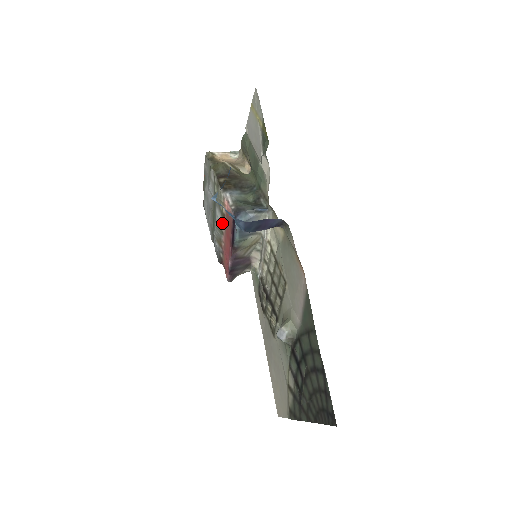
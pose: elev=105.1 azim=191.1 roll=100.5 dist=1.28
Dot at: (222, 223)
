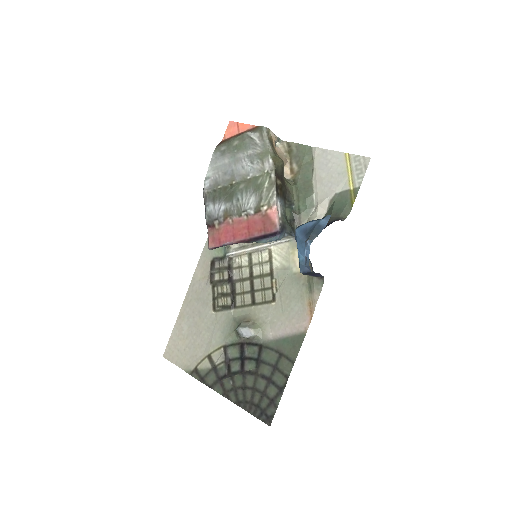
Dot at: (250, 212)
